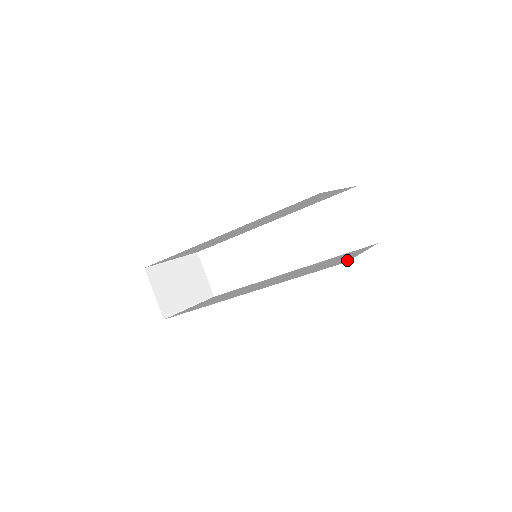
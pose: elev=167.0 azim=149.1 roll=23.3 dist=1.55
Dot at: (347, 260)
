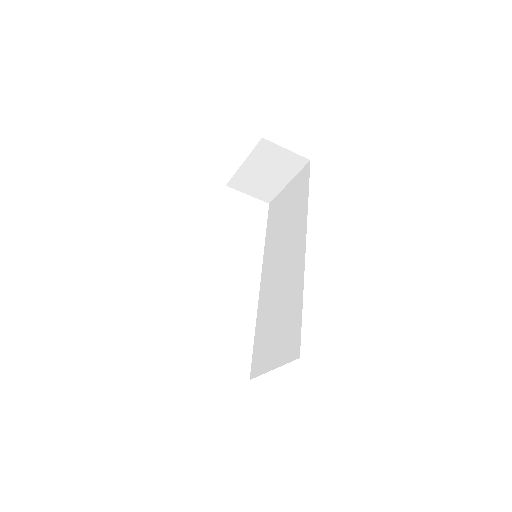
Dot at: (304, 169)
